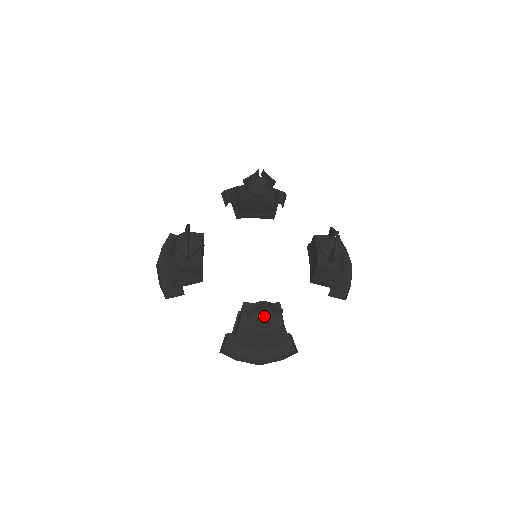
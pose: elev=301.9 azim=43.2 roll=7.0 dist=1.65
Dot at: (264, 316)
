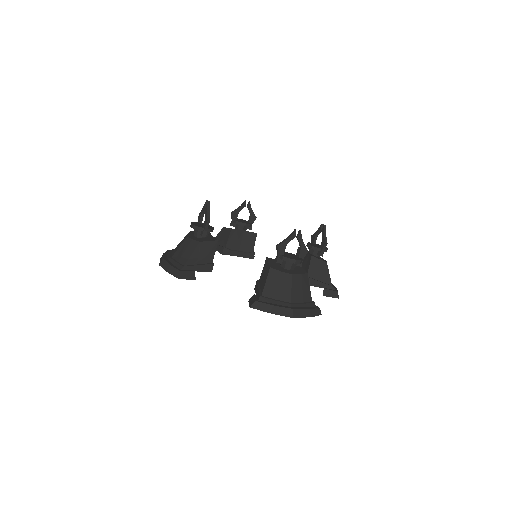
Dot at: (292, 256)
